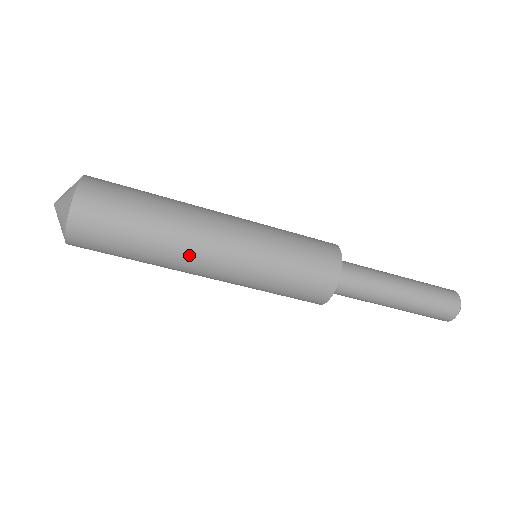
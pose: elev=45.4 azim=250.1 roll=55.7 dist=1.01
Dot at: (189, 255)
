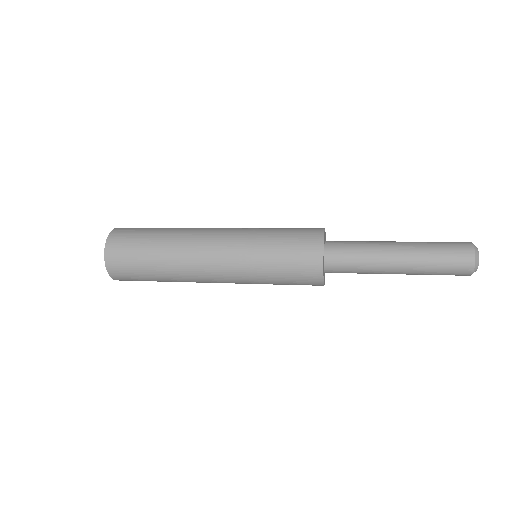
Dot at: (192, 268)
